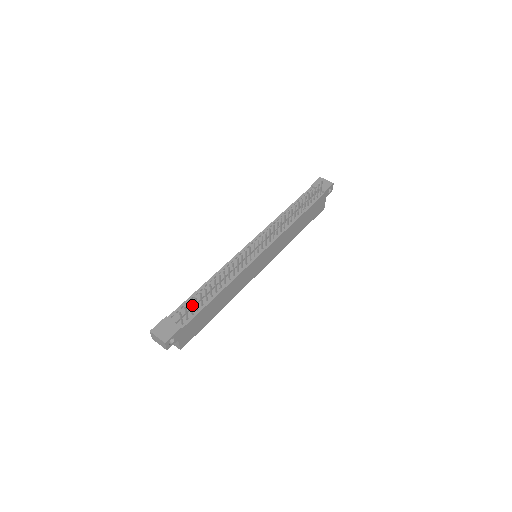
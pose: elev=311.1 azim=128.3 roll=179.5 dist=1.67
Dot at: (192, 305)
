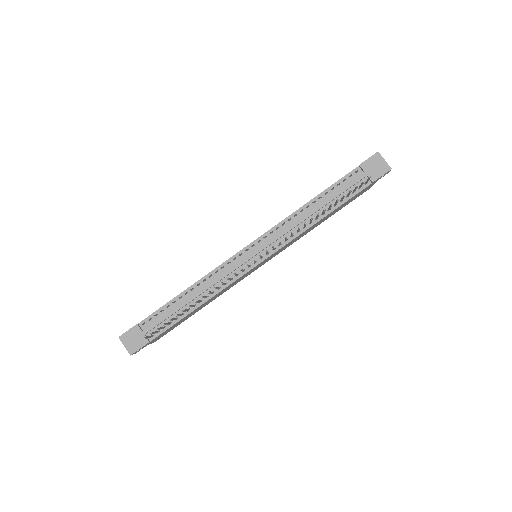
Dot at: (165, 318)
